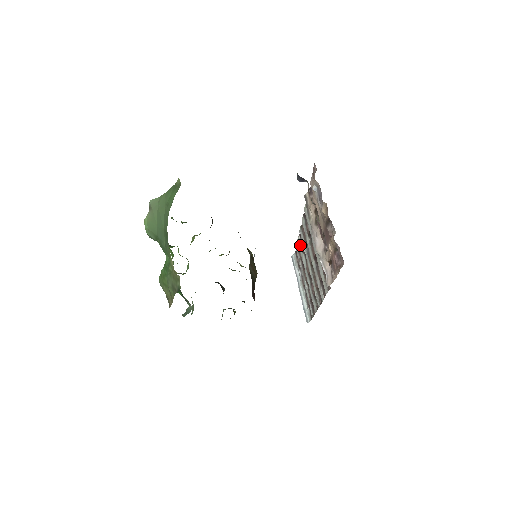
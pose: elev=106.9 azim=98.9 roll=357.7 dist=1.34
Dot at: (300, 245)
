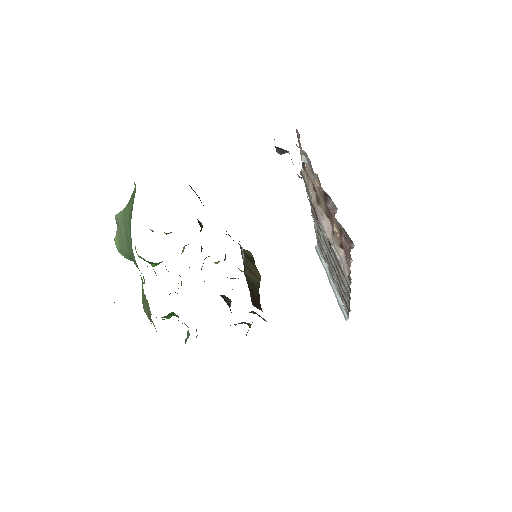
Dot at: (317, 232)
